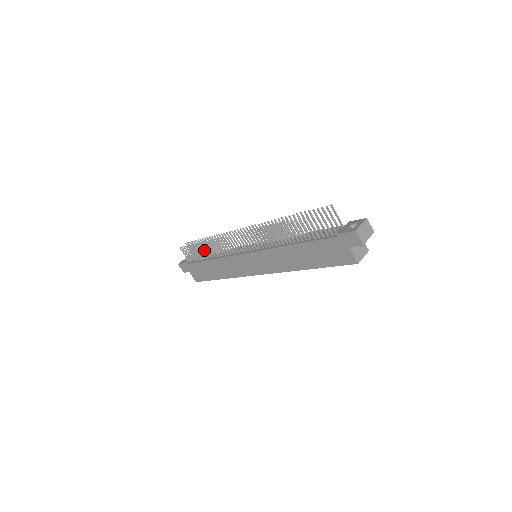
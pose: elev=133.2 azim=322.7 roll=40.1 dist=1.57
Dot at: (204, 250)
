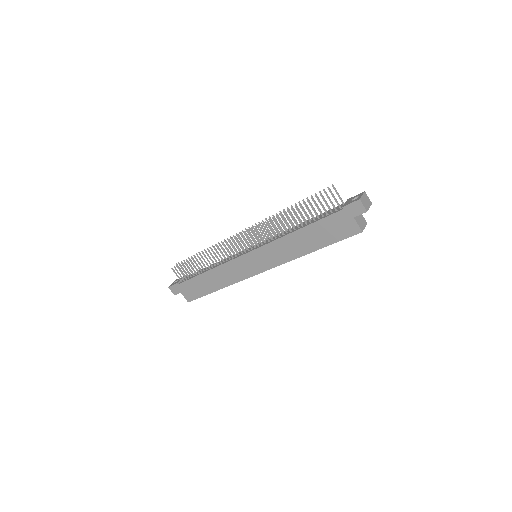
Dot at: occluded
